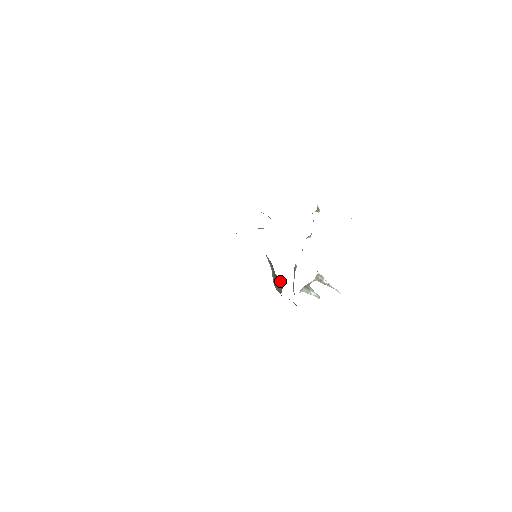
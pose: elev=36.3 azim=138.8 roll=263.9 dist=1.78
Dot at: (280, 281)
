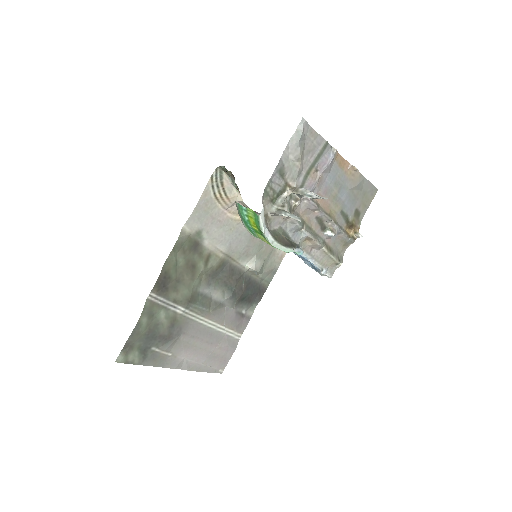
Dot at: occluded
